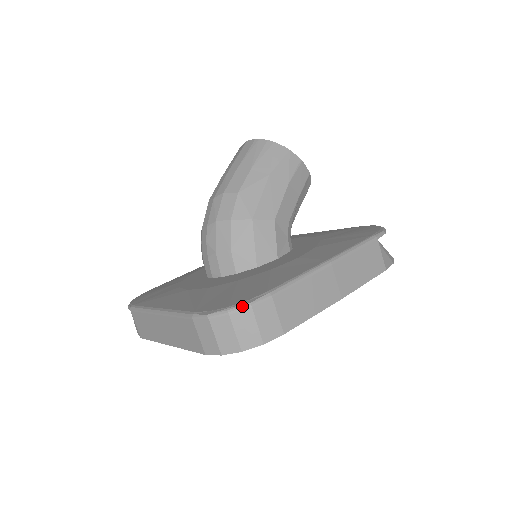
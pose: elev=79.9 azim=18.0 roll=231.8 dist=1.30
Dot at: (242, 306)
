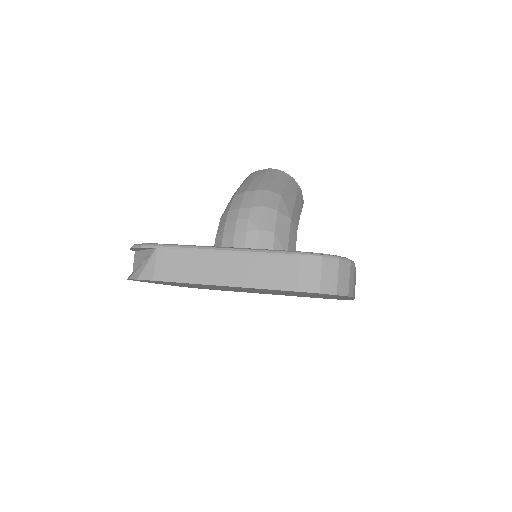
Dot at: (346, 259)
